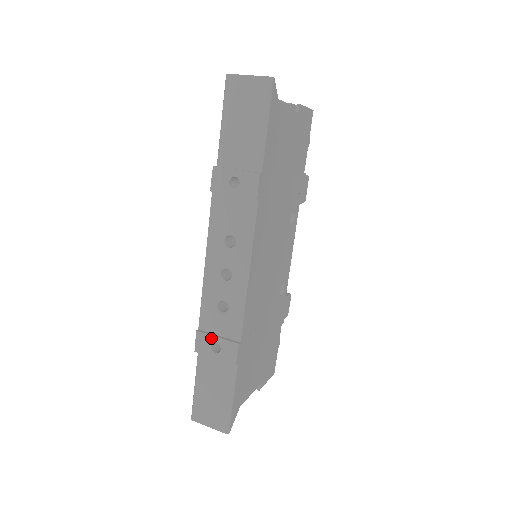
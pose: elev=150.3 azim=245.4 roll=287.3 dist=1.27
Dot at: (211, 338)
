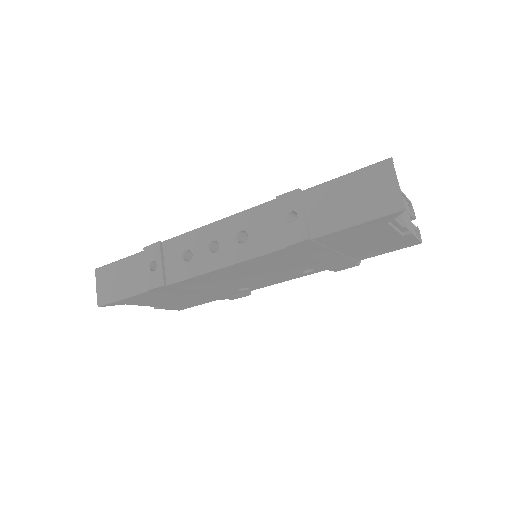
Dot at: (159, 258)
